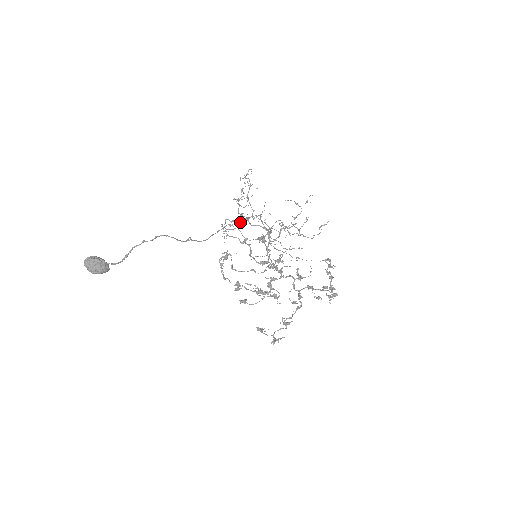
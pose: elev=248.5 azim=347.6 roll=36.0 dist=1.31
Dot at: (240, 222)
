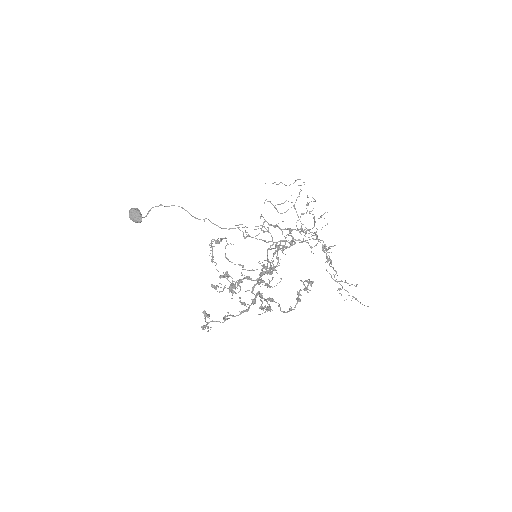
Dot at: occluded
